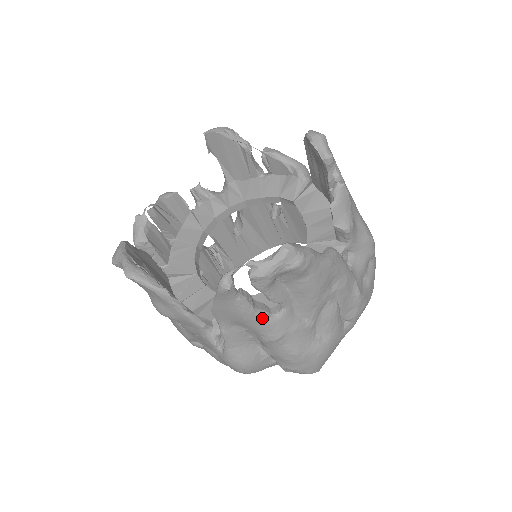
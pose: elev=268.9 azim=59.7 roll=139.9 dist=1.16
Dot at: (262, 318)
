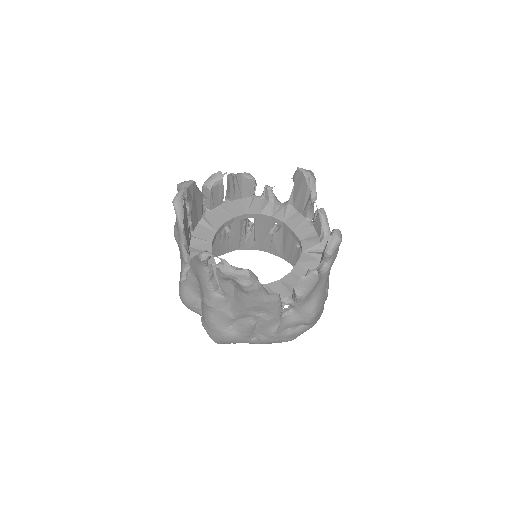
Dot at: (209, 289)
